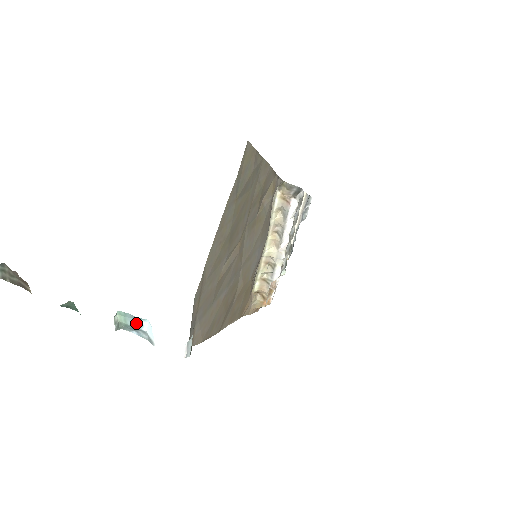
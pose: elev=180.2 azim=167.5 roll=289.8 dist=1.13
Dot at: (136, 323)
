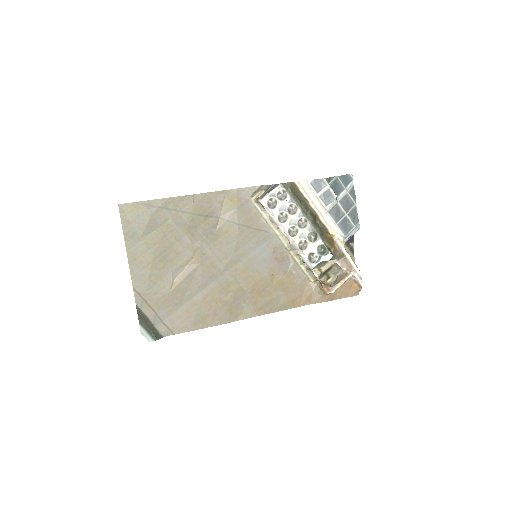
Dot at: occluded
